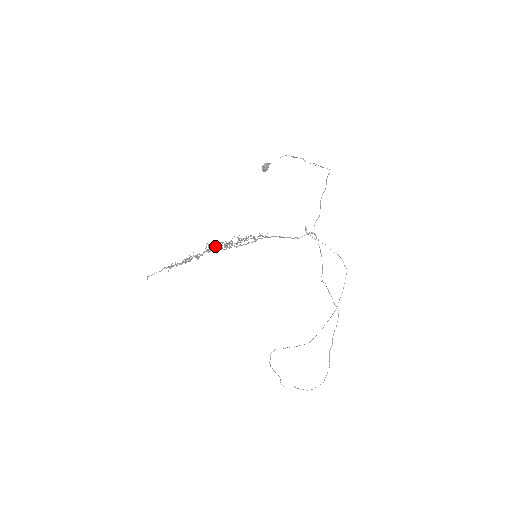
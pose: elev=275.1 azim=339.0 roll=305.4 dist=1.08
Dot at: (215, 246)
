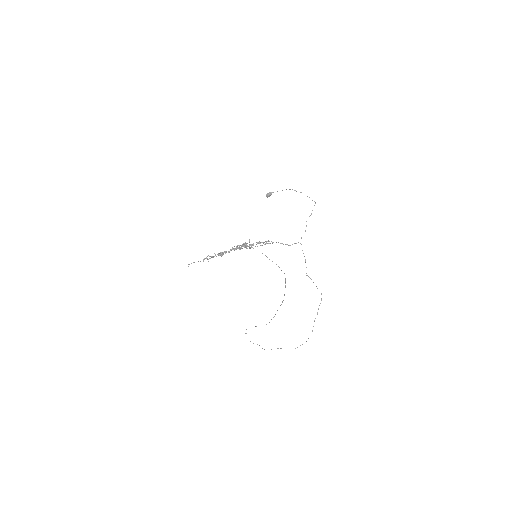
Dot at: occluded
